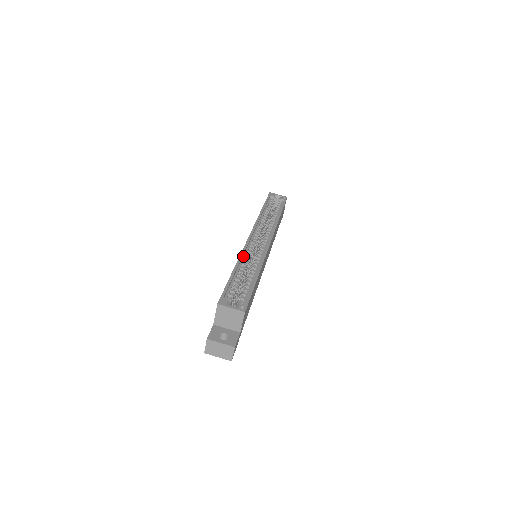
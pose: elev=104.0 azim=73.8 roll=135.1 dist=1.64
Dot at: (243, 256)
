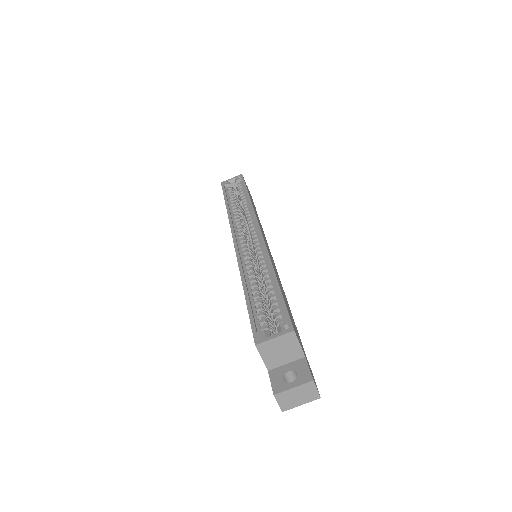
Dot at: (243, 267)
